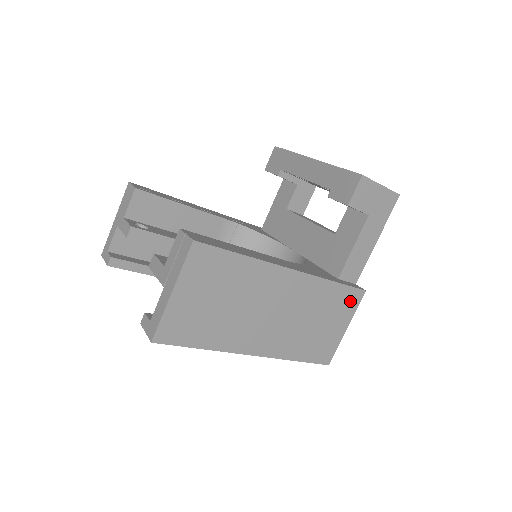
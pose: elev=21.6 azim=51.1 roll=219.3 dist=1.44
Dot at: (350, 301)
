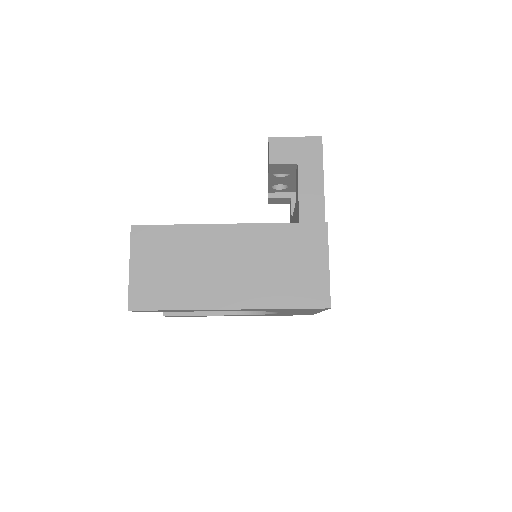
Dot at: (314, 237)
